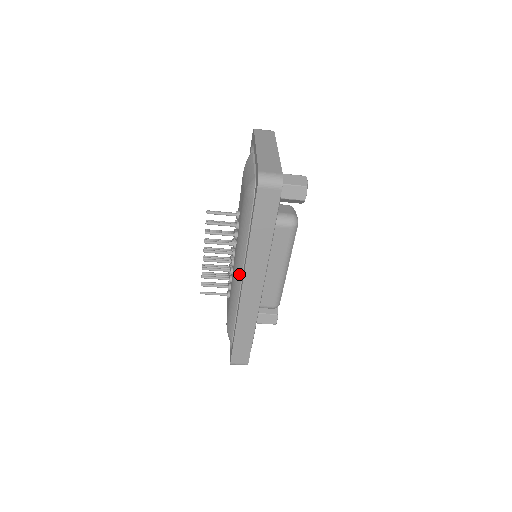
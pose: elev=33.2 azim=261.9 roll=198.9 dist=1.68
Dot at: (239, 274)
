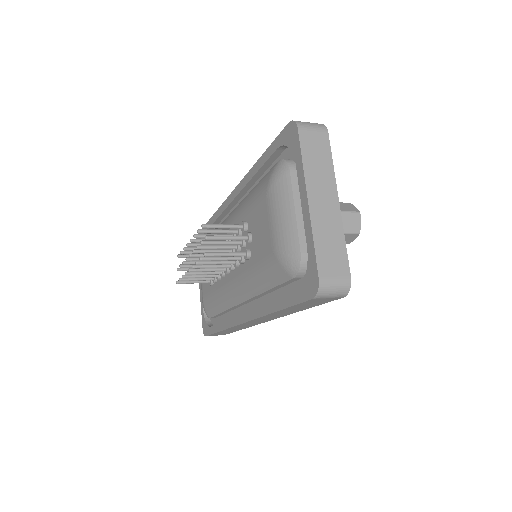
Dot at: (239, 298)
